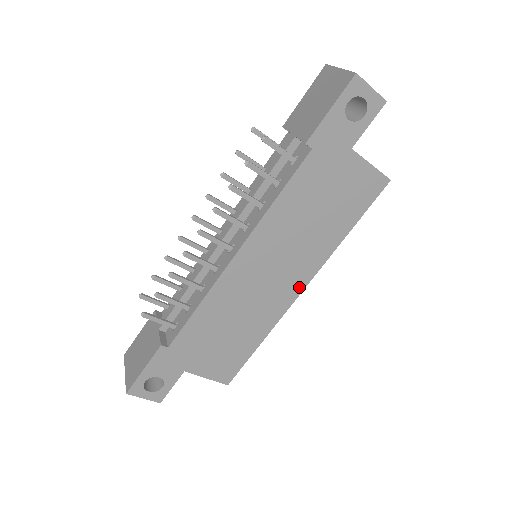
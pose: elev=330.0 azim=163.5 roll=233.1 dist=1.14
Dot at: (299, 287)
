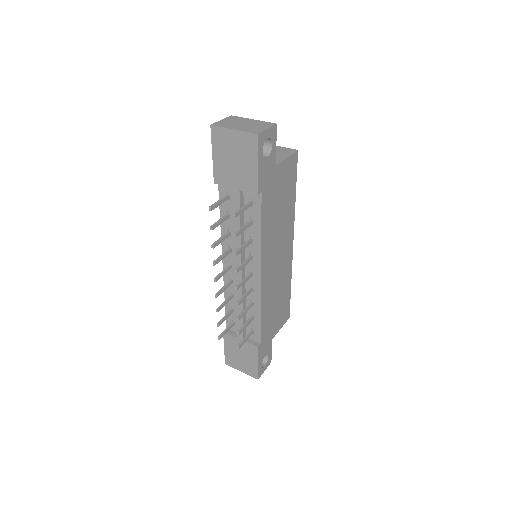
Dot at: (291, 246)
